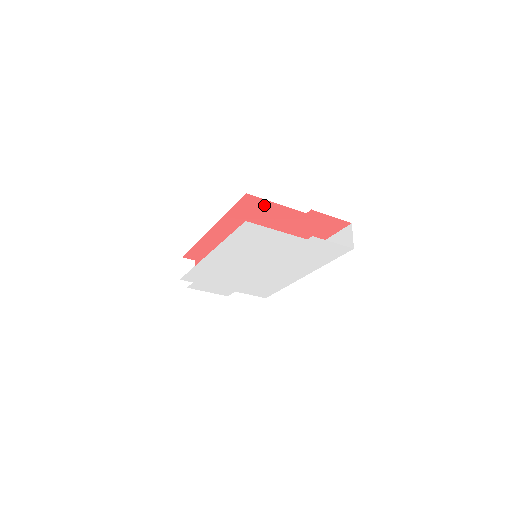
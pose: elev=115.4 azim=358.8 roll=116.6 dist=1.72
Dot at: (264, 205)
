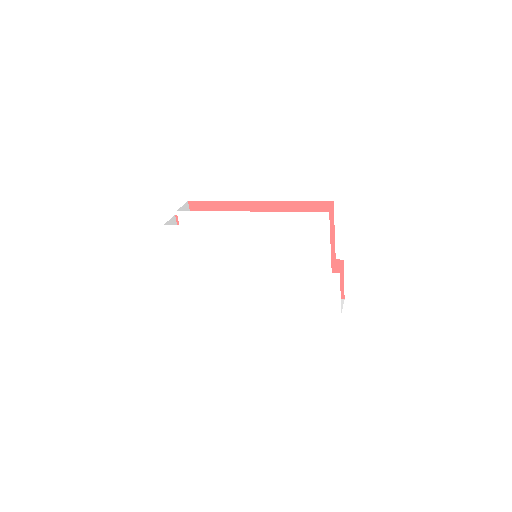
Dot at: occluded
